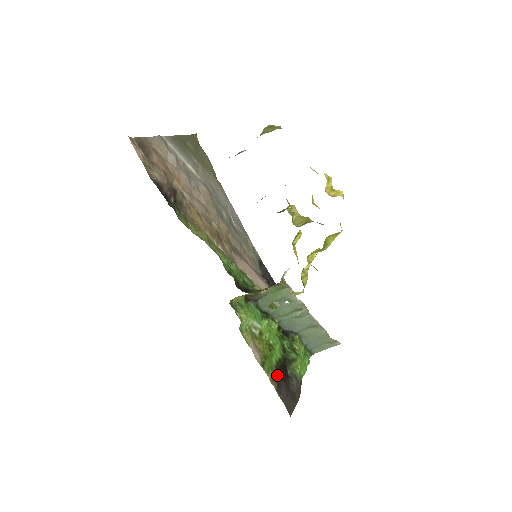
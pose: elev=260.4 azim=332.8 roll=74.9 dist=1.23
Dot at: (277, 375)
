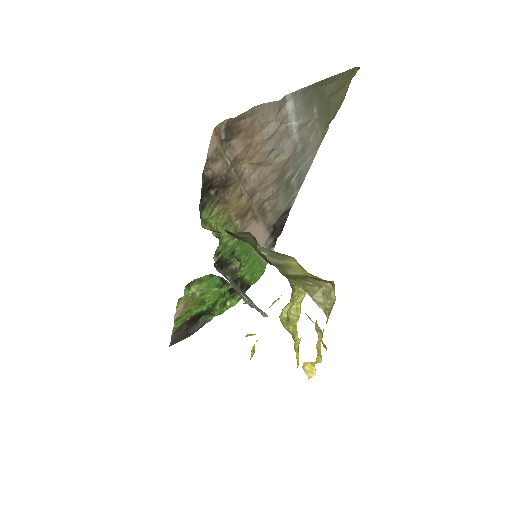
Dot at: (187, 321)
